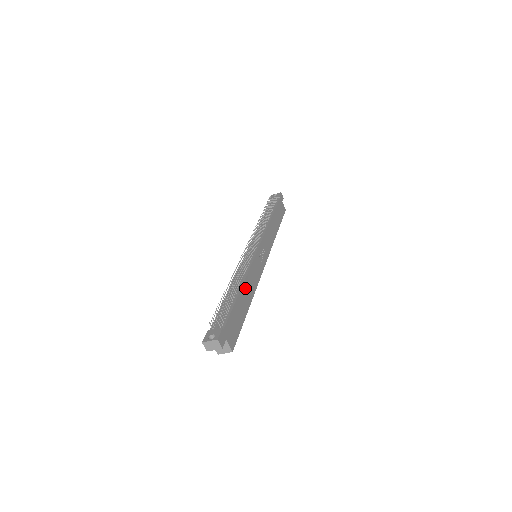
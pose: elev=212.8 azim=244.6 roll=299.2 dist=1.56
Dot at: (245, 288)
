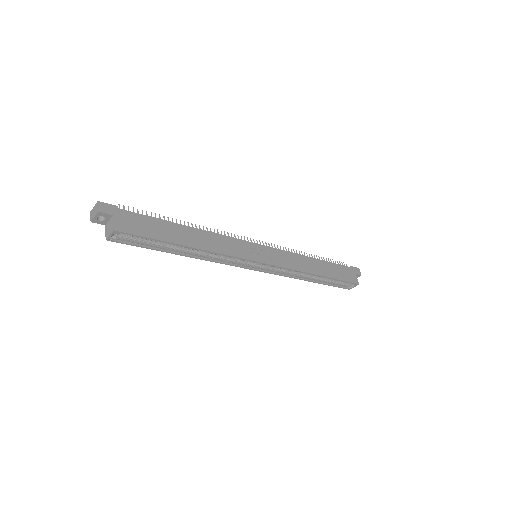
Dot at: (195, 233)
